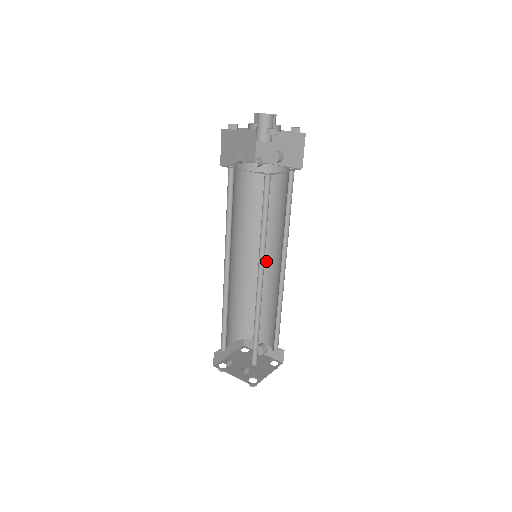
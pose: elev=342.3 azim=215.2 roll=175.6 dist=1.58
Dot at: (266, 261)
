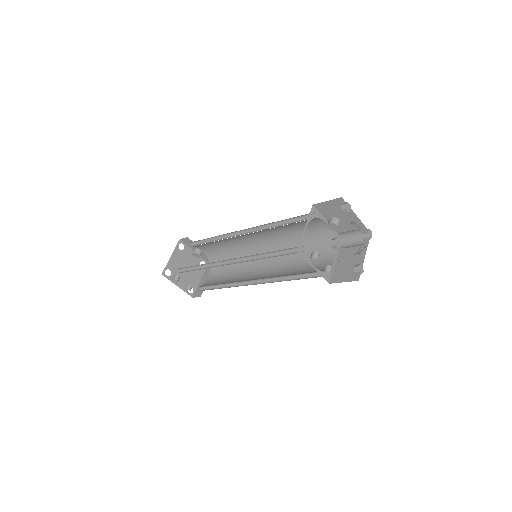
Dot at: (253, 238)
